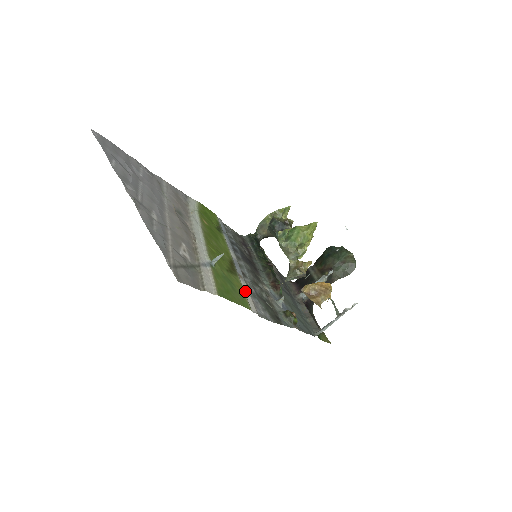
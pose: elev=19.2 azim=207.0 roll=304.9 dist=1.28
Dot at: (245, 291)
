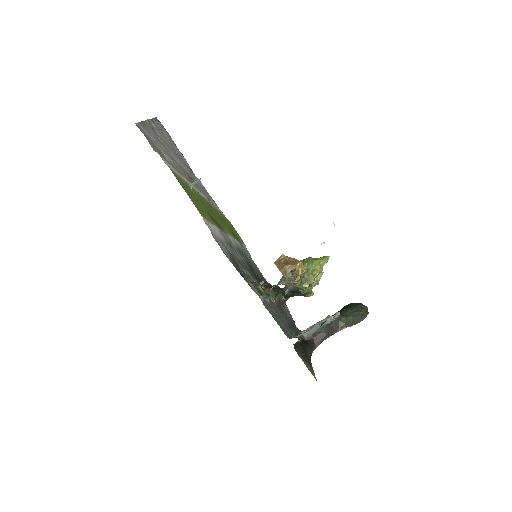
Dot at: (214, 229)
